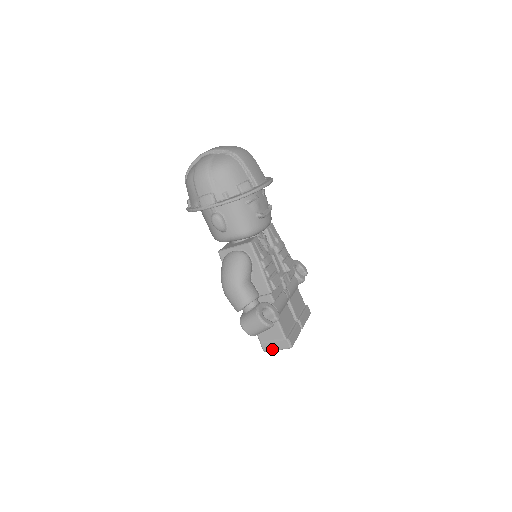
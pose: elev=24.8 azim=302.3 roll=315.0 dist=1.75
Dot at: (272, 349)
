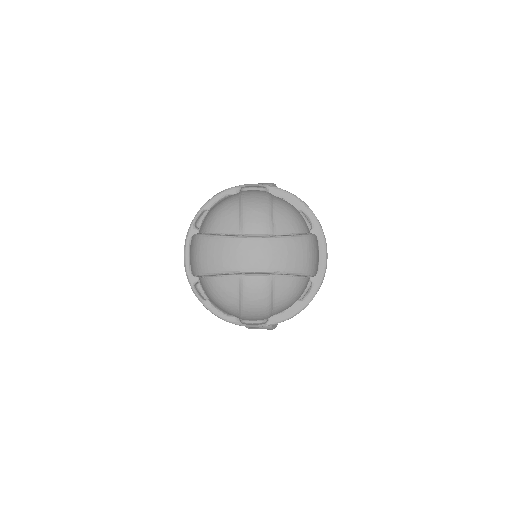
Dot at: occluded
